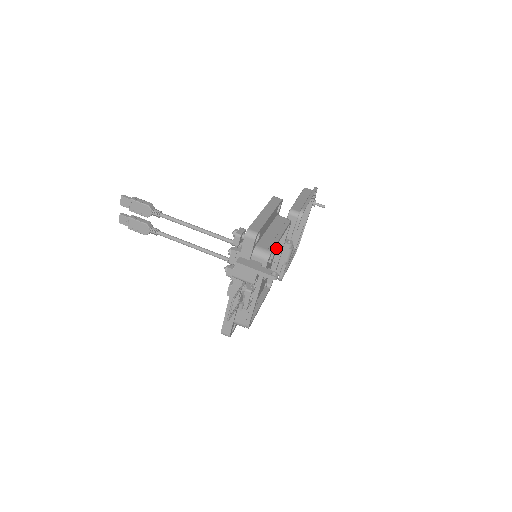
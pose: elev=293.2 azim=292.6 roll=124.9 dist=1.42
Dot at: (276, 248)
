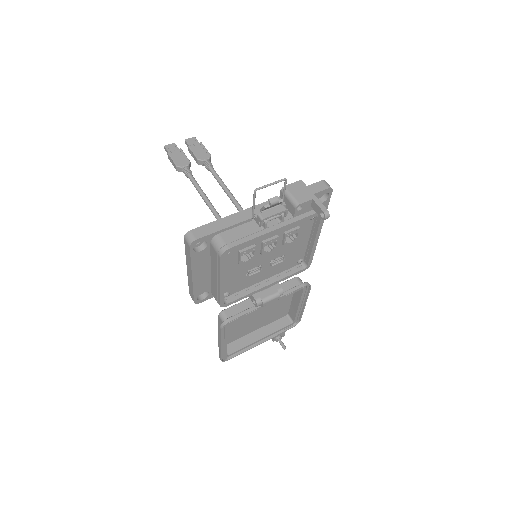
Dot at: (273, 275)
